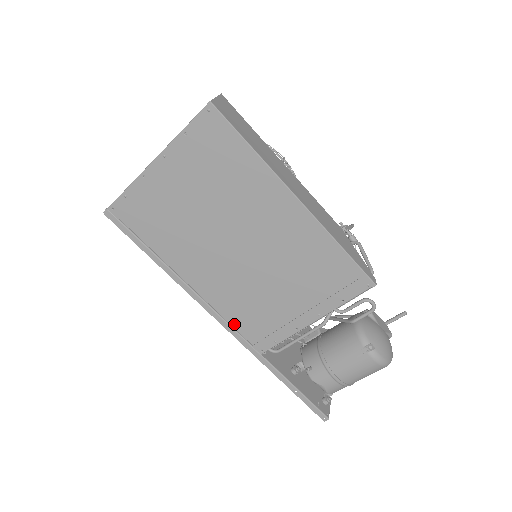
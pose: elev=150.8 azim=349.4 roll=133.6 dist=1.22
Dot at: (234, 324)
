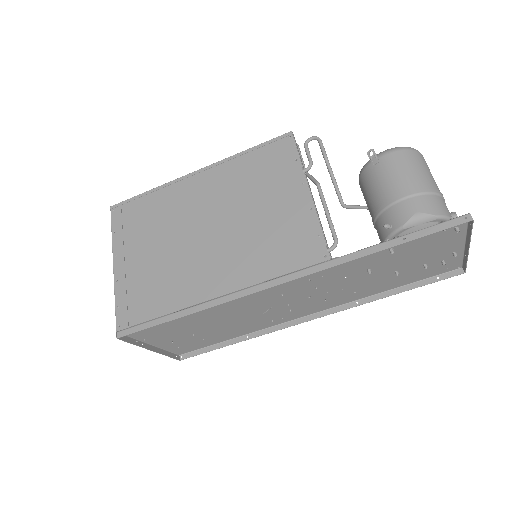
Dot at: (280, 273)
